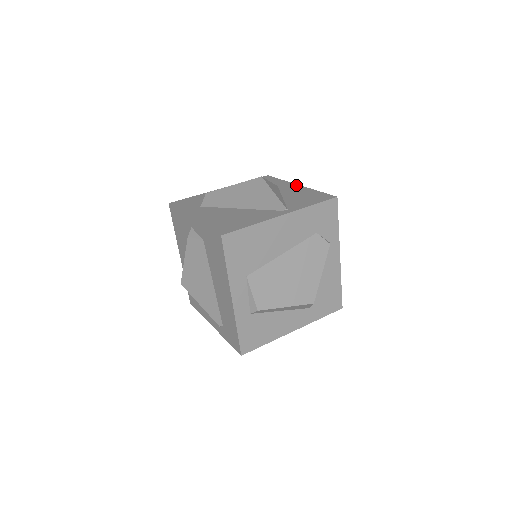
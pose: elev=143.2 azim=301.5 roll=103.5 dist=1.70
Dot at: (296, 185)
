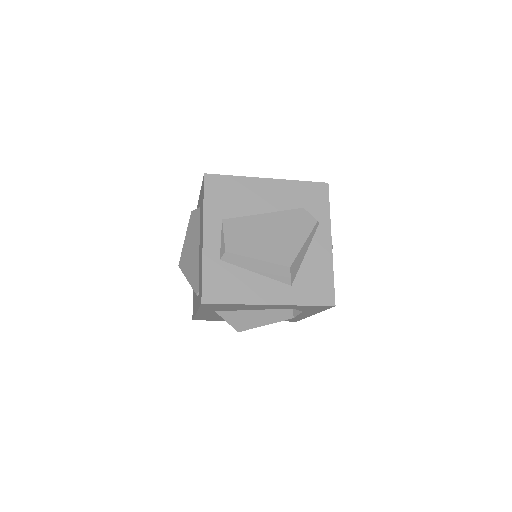
Dot at: occluded
